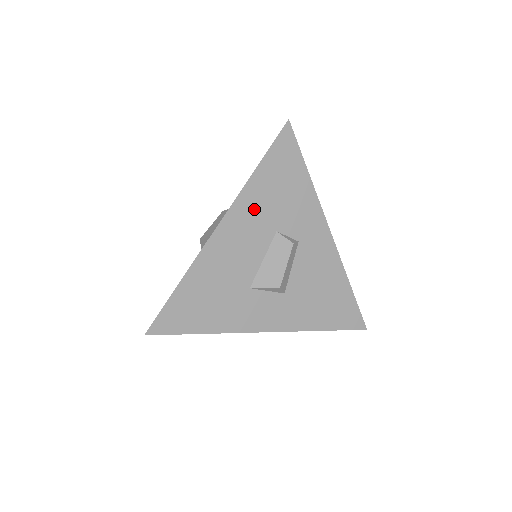
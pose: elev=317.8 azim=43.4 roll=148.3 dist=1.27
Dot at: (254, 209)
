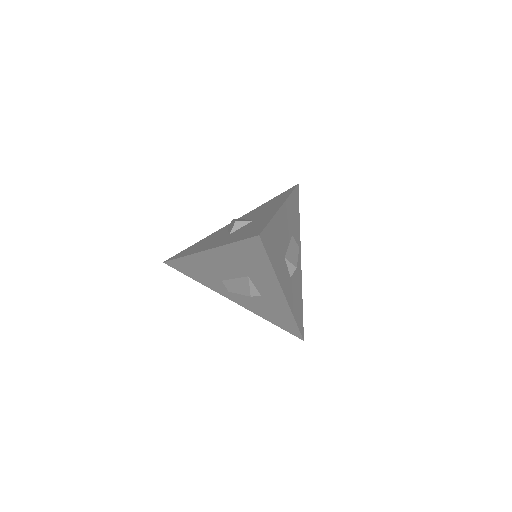
Dot at: (289, 213)
